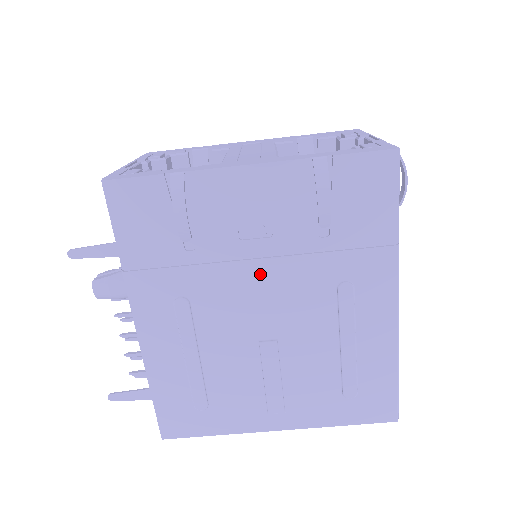
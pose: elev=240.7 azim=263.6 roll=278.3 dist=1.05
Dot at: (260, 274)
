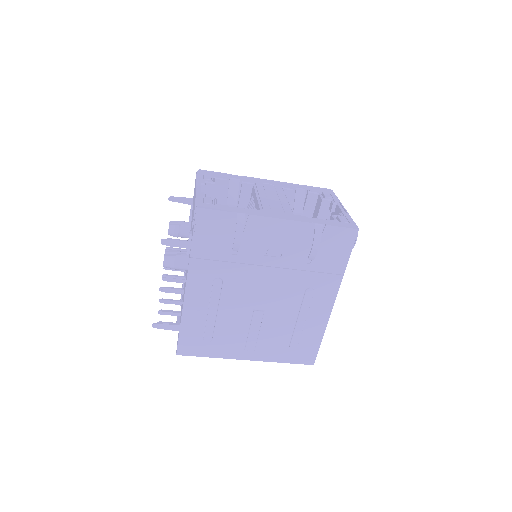
Dot at: (267, 275)
